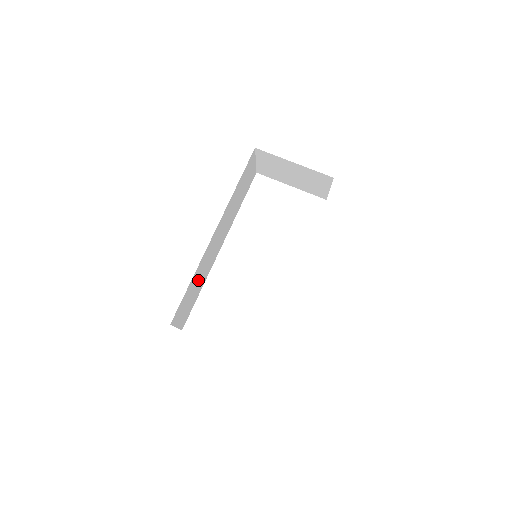
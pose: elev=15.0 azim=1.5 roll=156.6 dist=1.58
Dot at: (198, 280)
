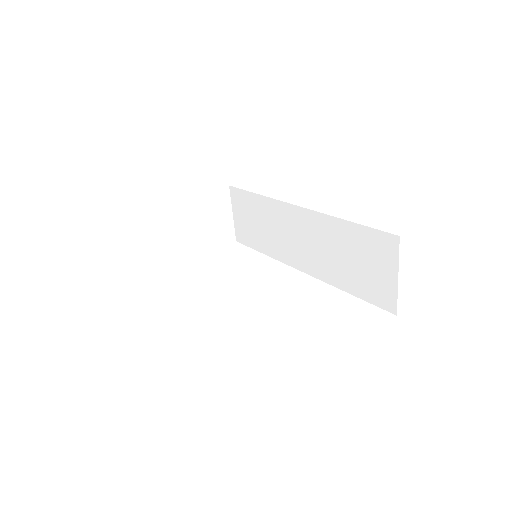
Dot at: occluded
